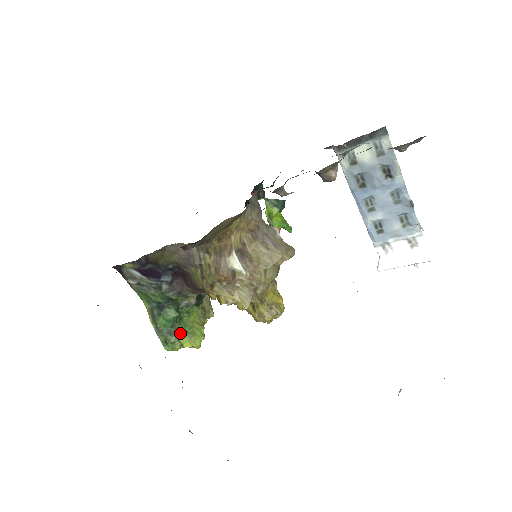
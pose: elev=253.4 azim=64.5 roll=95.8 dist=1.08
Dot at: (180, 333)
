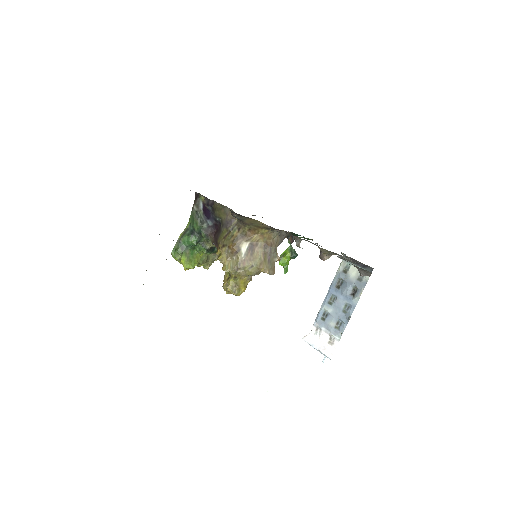
Dot at: (186, 253)
